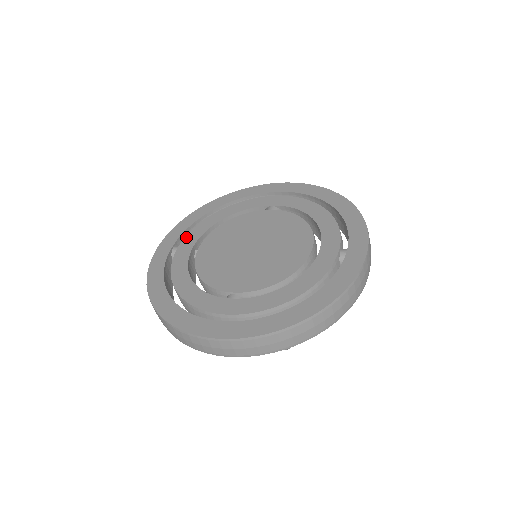
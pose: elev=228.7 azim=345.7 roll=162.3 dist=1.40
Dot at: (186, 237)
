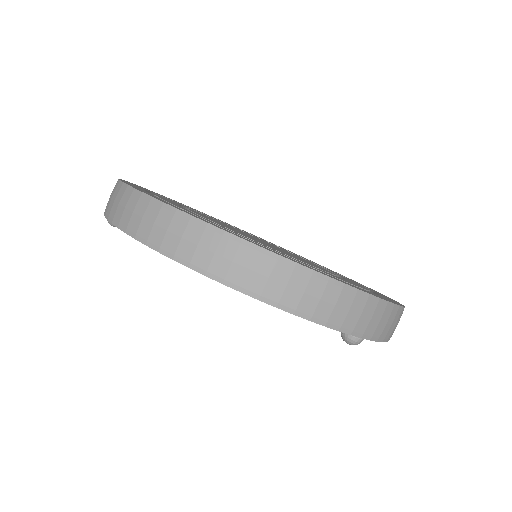
Dot at: occluded
